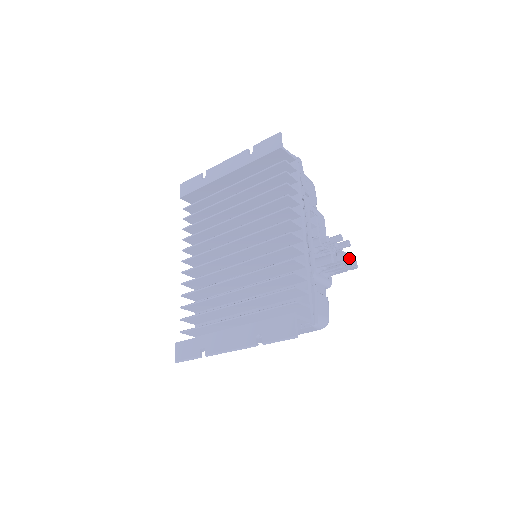
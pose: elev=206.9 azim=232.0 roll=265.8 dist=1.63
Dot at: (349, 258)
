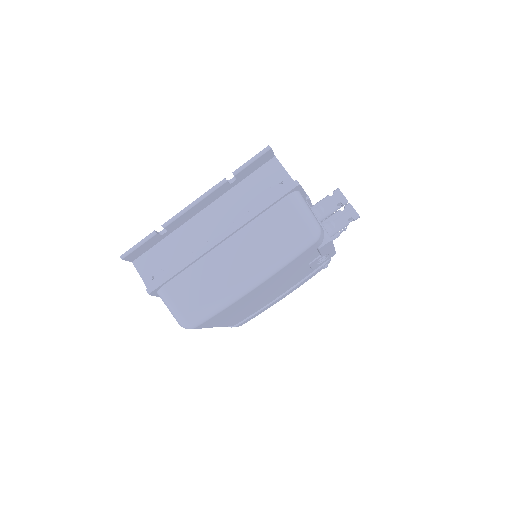
Dot at: occluded
